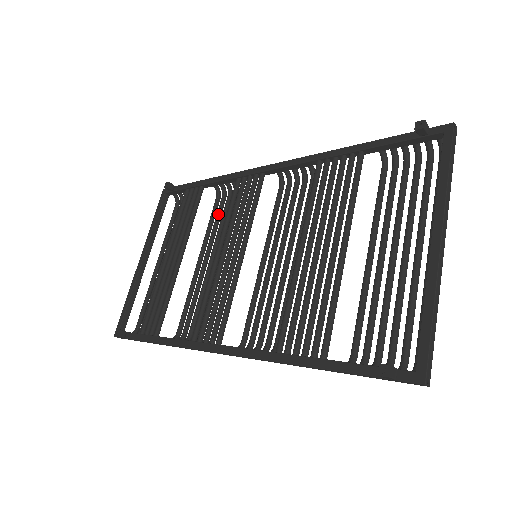
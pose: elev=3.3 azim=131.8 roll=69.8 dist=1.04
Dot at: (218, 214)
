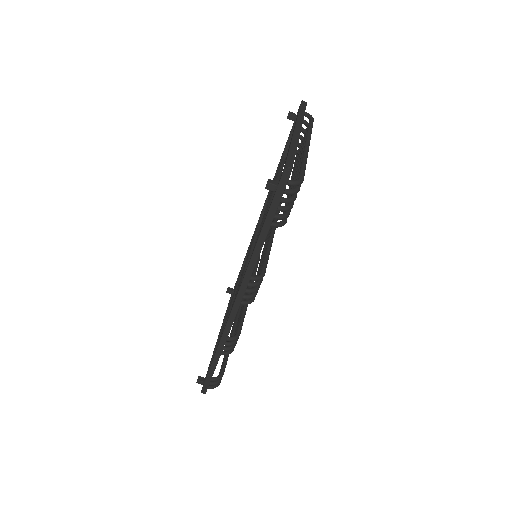
Dot at: occluded
